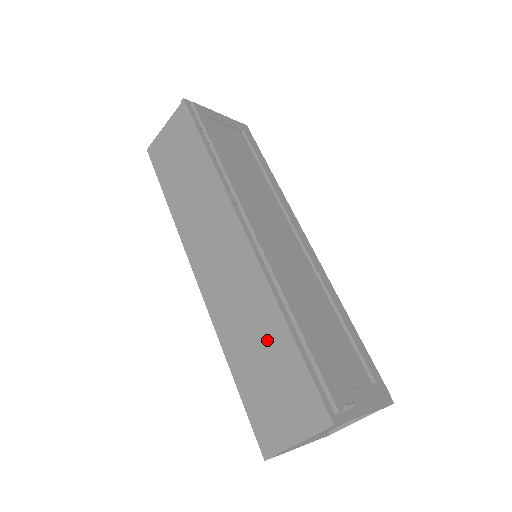
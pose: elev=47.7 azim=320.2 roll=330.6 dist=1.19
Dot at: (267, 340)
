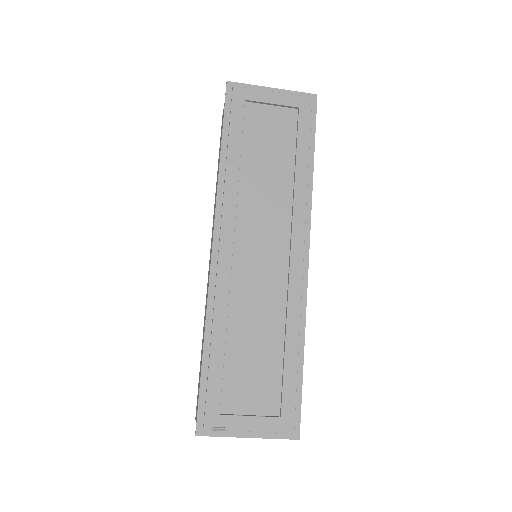
Dot at: occluded
